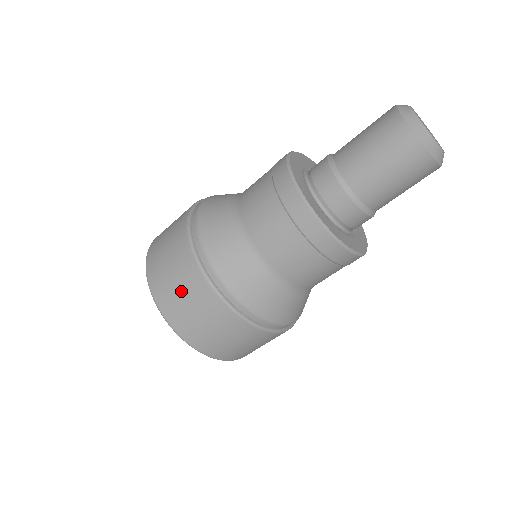
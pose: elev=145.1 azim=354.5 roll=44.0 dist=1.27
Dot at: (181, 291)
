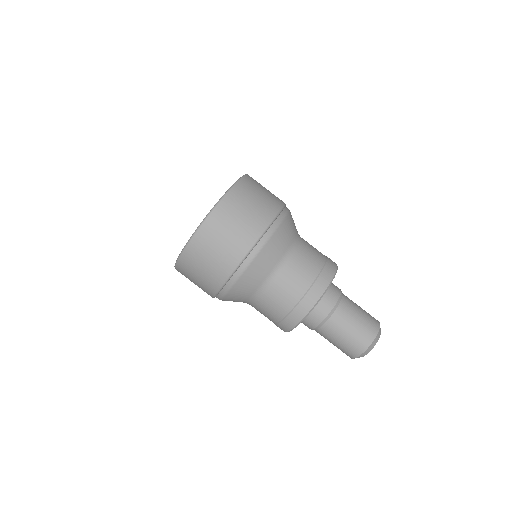
Dot at: (204, 269)
